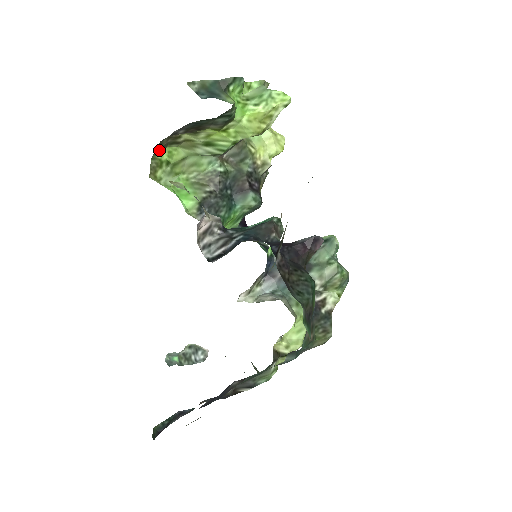
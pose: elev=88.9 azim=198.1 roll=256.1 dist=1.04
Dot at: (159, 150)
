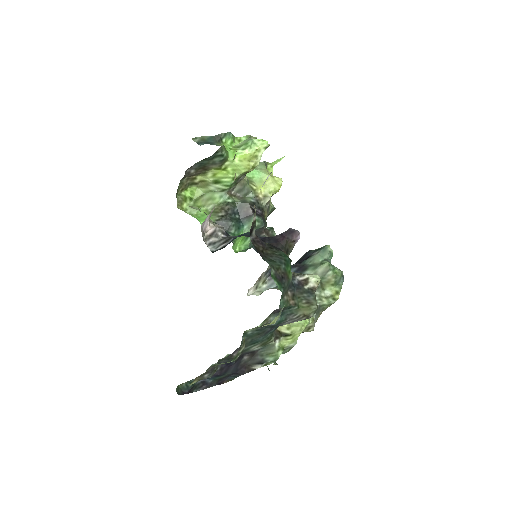
Dot at: (182, 188)
